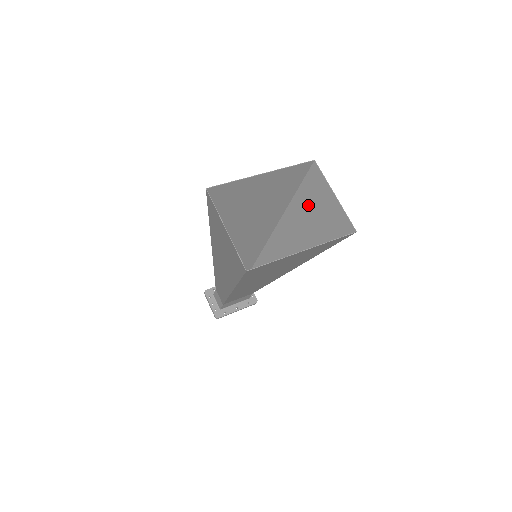
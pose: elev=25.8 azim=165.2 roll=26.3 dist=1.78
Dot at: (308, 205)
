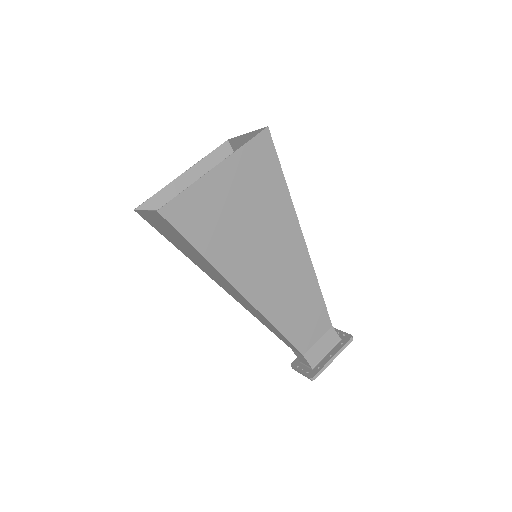
Dot at: occluded
